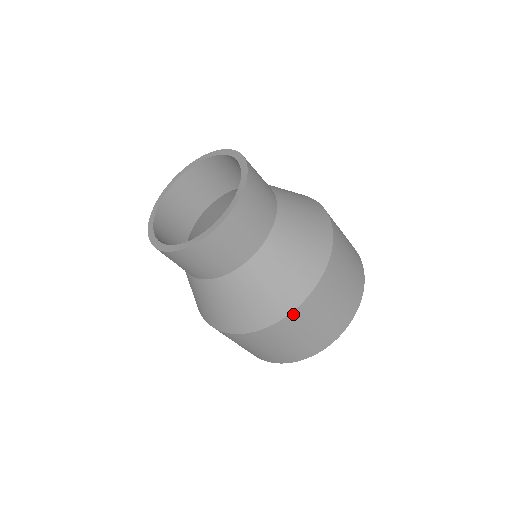
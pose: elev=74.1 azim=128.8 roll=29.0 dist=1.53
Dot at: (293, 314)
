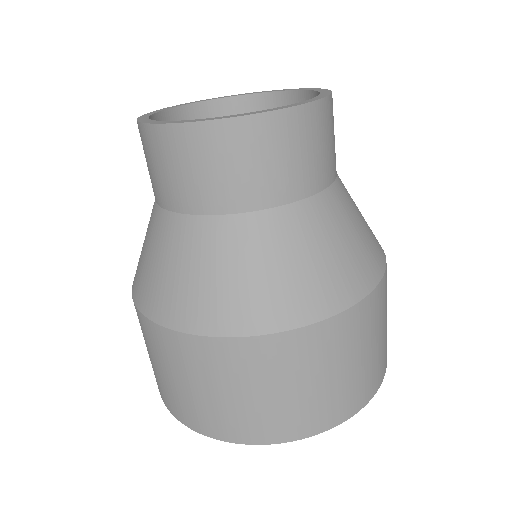
Dot at: (261, 340)
